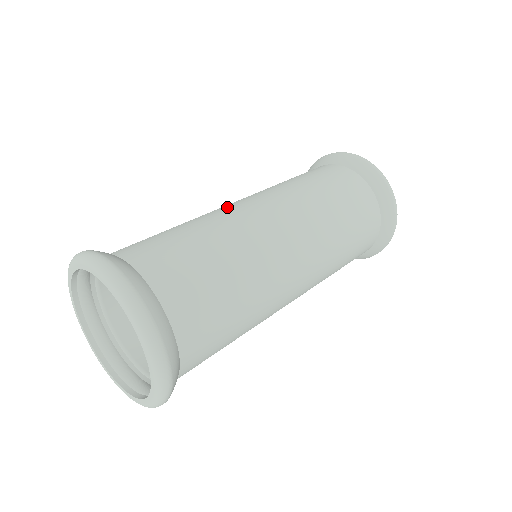
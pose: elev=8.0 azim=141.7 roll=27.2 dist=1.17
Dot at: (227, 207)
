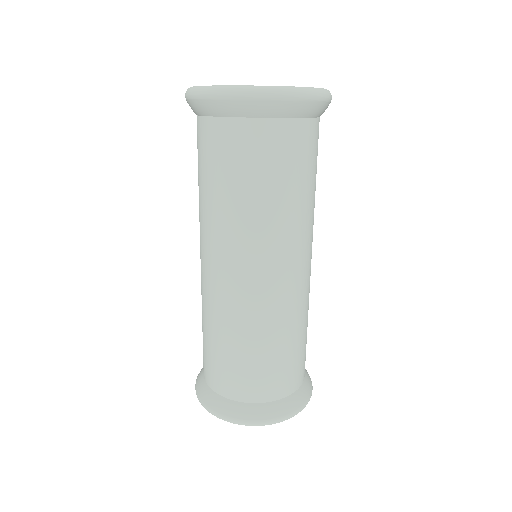
Dot at: (265, 297)
